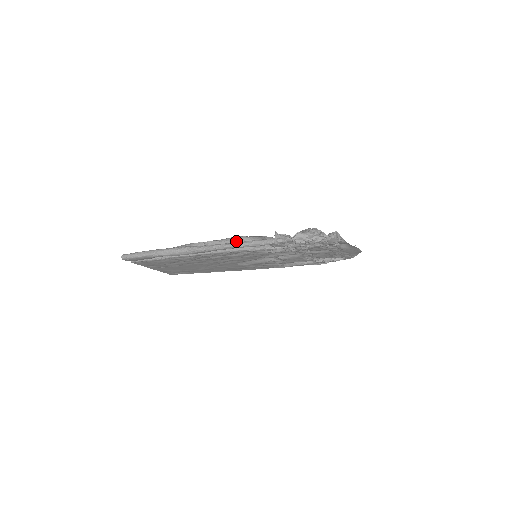
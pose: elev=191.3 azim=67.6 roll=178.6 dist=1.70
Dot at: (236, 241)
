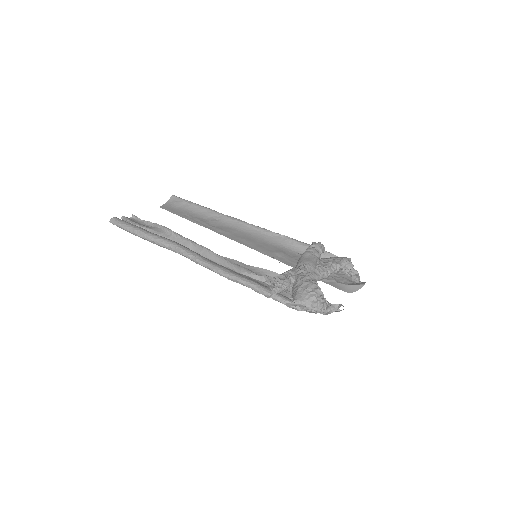
Dot at: (232, 263)
